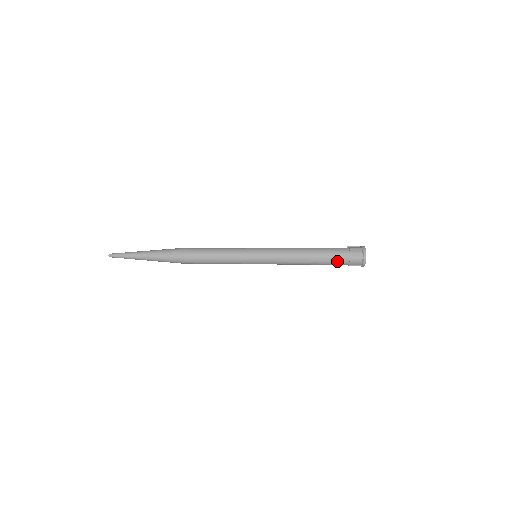
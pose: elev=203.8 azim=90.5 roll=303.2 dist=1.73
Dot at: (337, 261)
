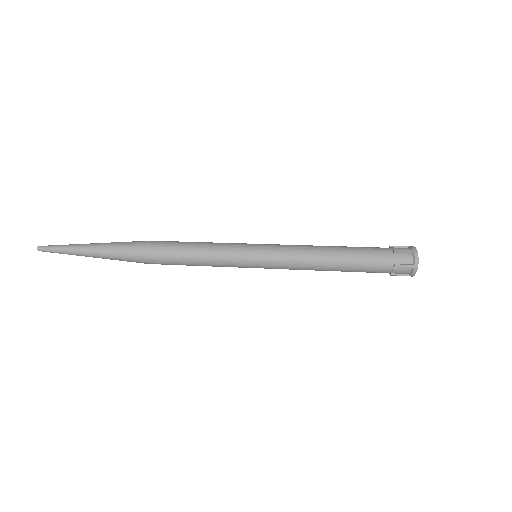
Dot at: (376, 256)
